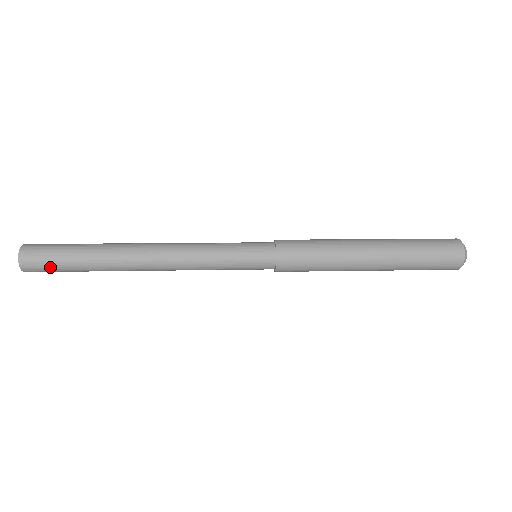
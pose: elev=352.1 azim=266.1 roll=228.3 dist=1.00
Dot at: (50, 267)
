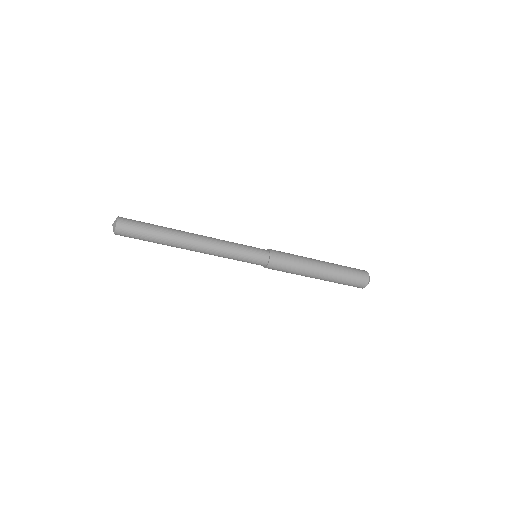
Dot at: (134, 235)
